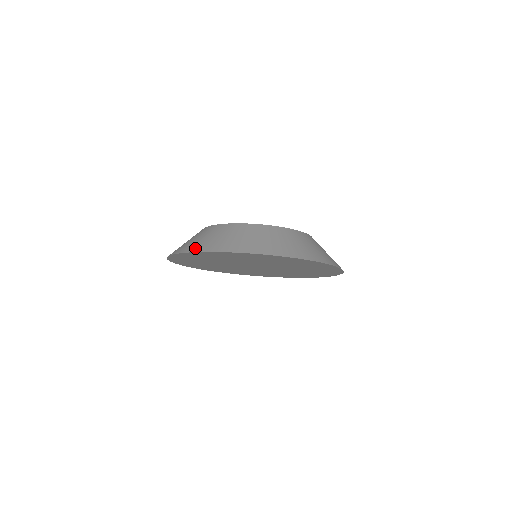
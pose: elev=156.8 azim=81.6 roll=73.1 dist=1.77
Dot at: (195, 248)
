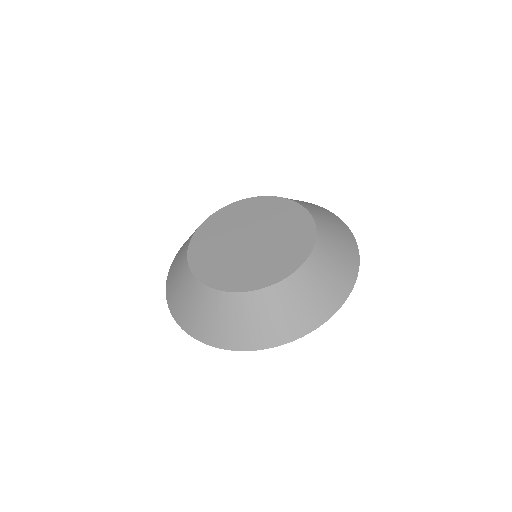
Dot at: (254, 343)
